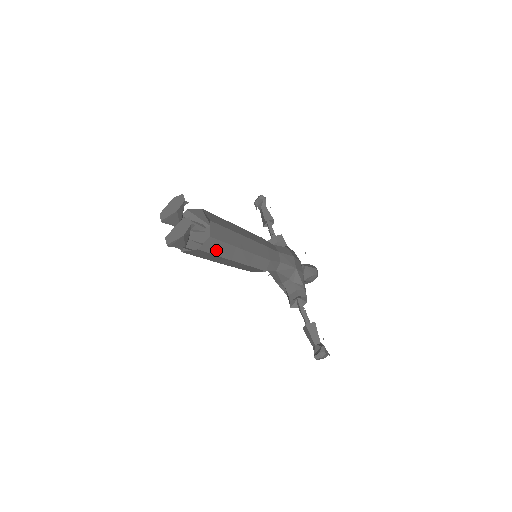
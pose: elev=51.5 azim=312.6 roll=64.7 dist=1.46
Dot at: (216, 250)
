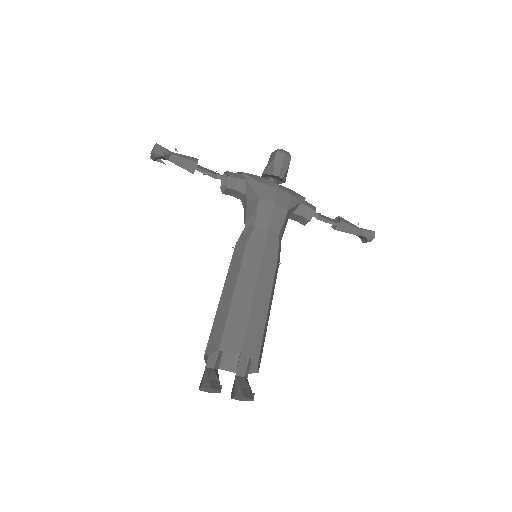
Dot at: (262, 346)
